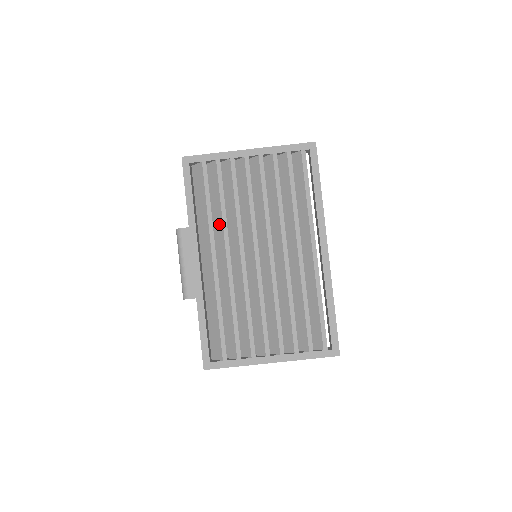
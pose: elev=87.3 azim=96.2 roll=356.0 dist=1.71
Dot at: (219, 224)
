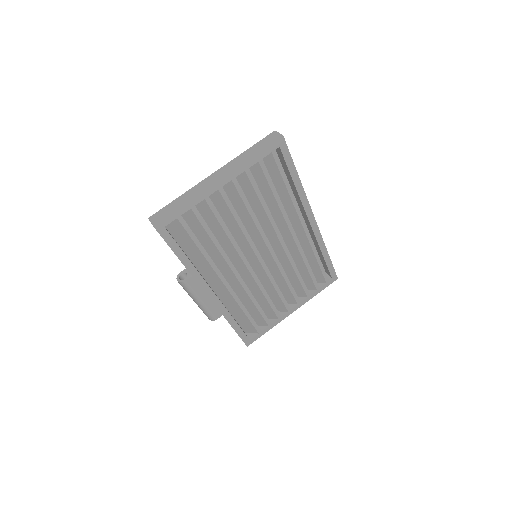
Dot at: (216, 255)
